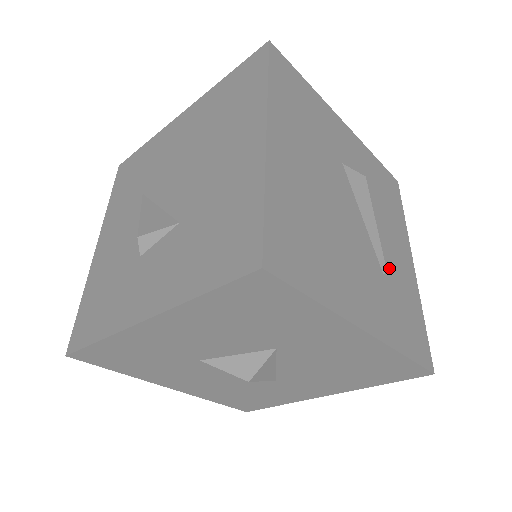
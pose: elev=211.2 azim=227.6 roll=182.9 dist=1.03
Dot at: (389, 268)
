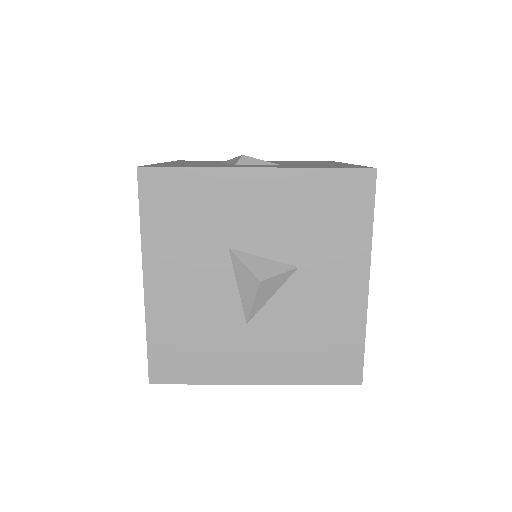
Dot at: occluded
